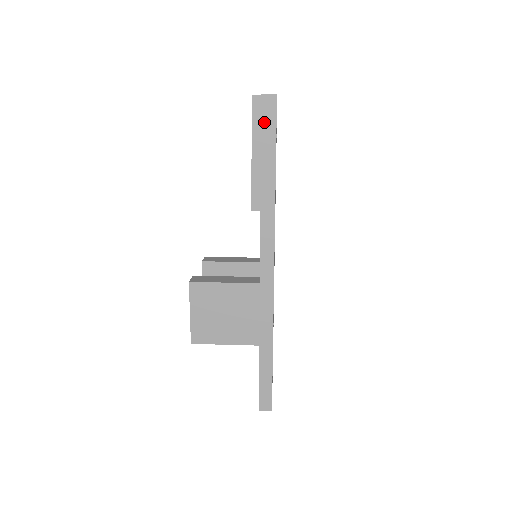
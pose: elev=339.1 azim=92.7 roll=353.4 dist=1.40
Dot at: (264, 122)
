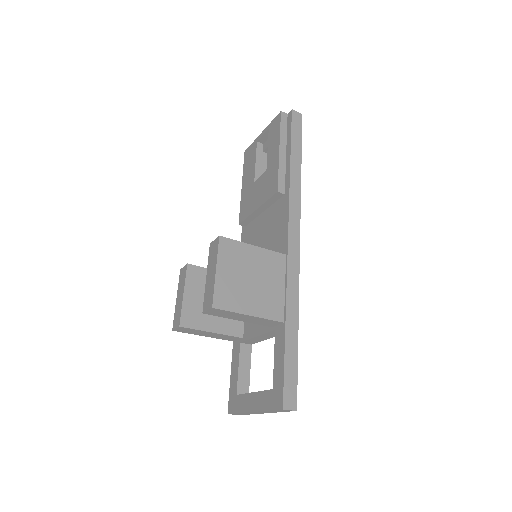
Dot at: (293, 127)
